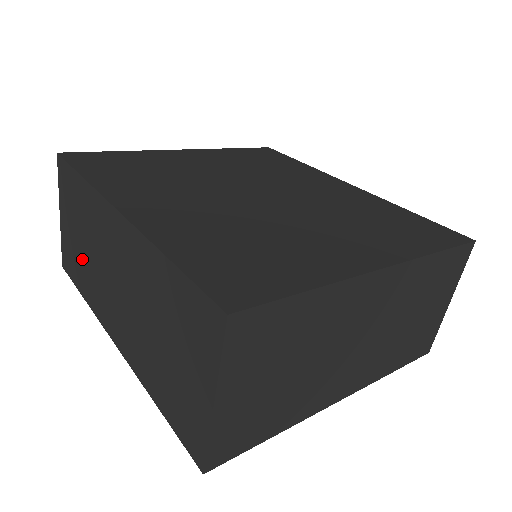
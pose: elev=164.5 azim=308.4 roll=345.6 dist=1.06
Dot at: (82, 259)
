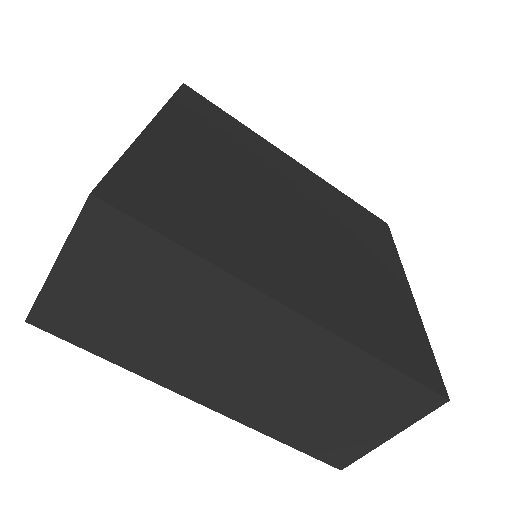
Dot at: (134, 329)
